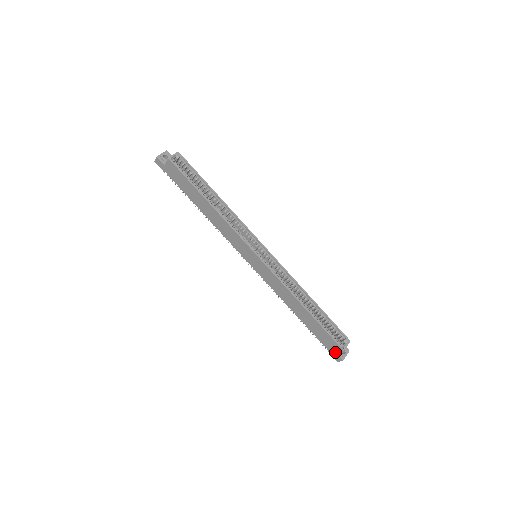
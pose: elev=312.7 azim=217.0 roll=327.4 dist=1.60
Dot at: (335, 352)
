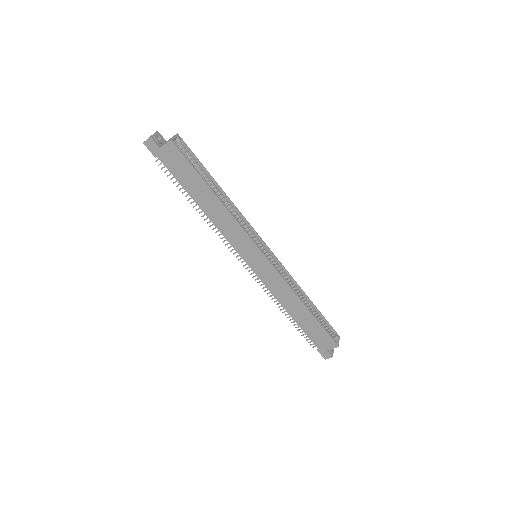
Dot at: (327, 350)
